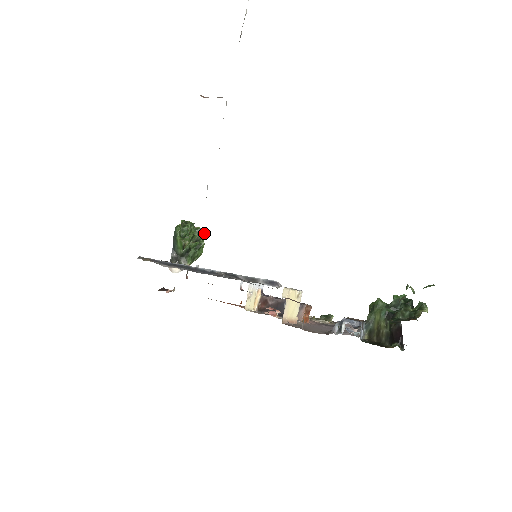
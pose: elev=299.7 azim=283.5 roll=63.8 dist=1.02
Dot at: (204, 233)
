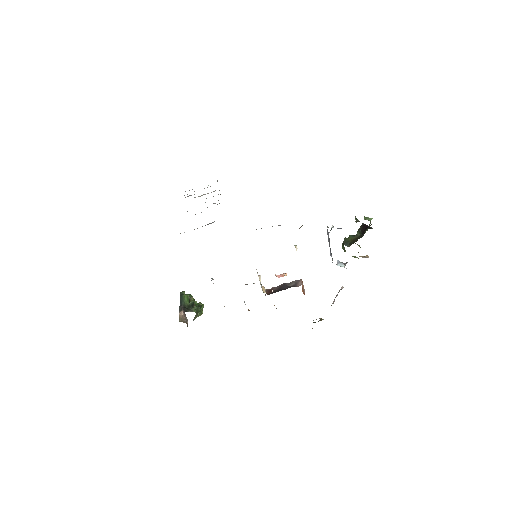
Dot at: occluded
